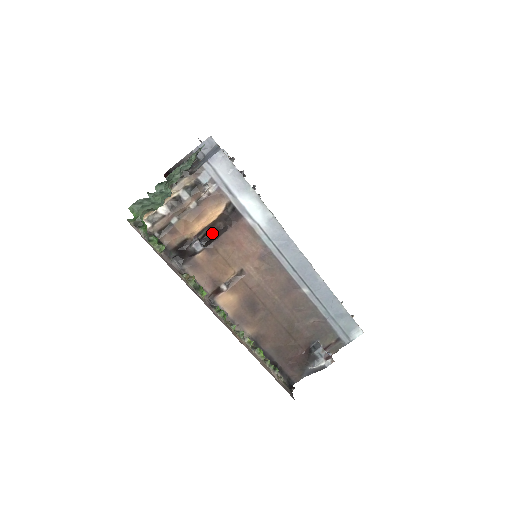
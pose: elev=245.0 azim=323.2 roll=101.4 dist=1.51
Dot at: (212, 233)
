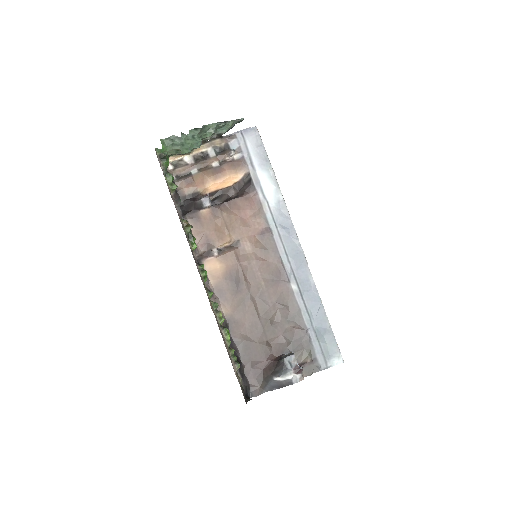
Dot at: (223, 200)
